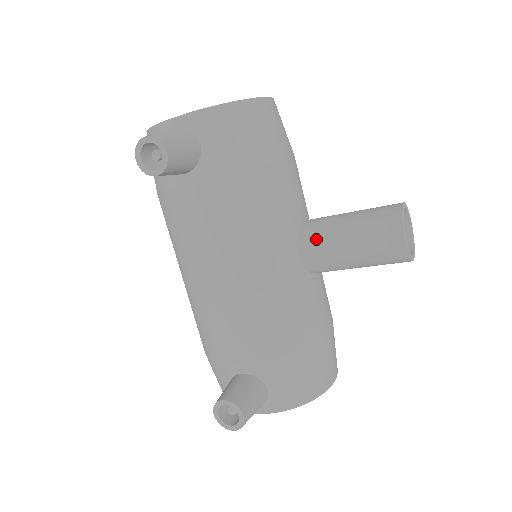
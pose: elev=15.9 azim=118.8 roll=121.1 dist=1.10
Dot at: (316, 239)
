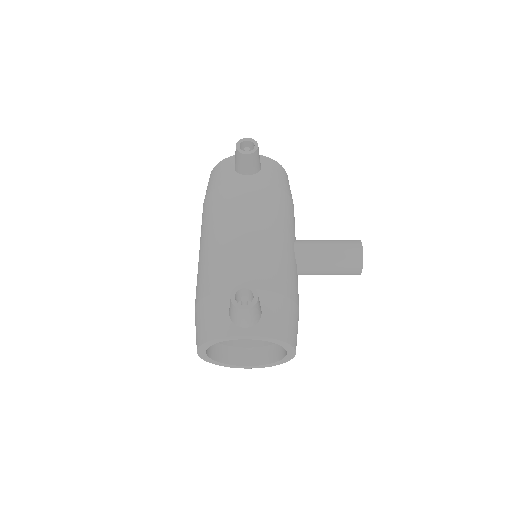
Dot at: (308, 242)
